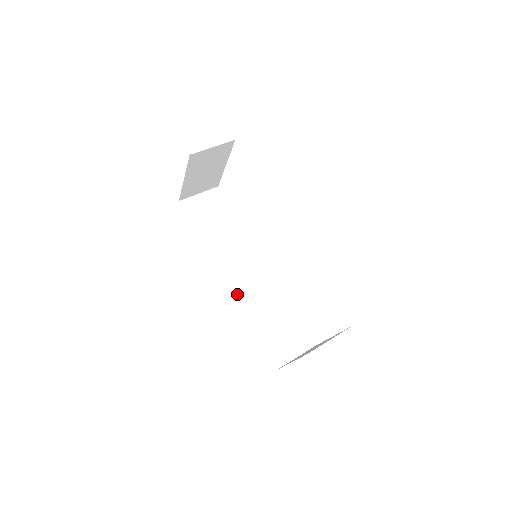
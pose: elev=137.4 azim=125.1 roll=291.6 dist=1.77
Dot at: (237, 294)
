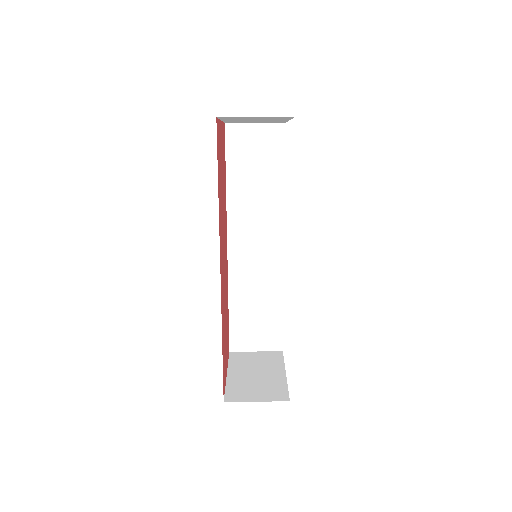
Dot at: (232, 264)
